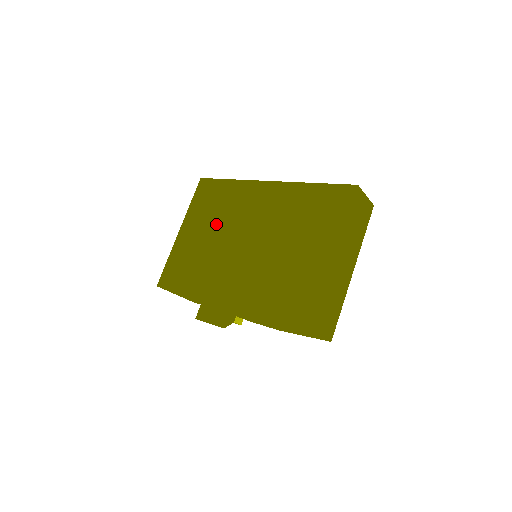
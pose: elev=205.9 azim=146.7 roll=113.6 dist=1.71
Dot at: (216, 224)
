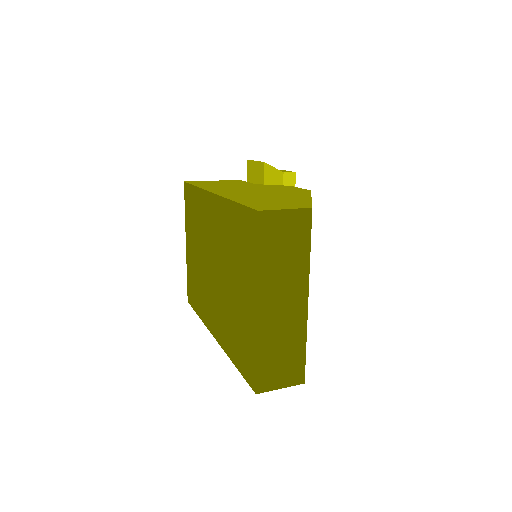
Dot at: (198, 242)
